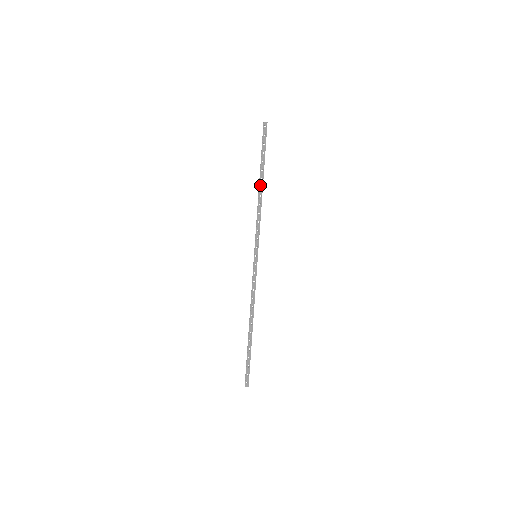
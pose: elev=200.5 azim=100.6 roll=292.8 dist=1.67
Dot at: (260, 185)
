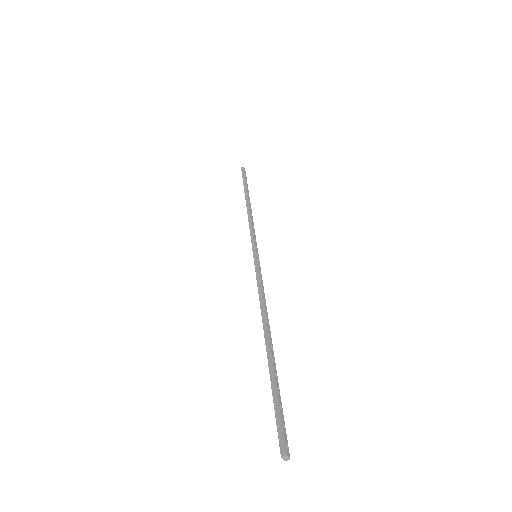
Dot at: (249, 201)
